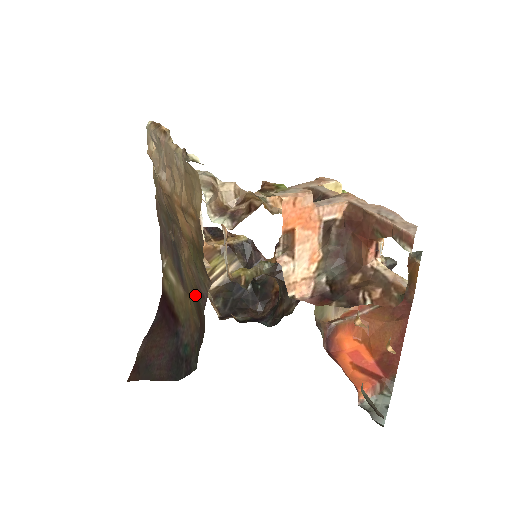
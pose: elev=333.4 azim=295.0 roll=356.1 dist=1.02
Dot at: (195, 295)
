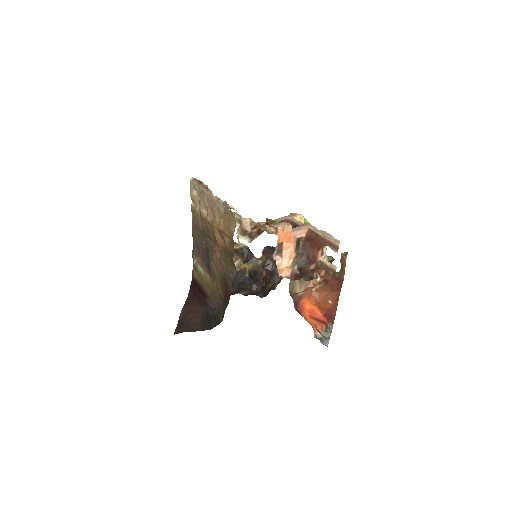
Dot at: (223, 278)
